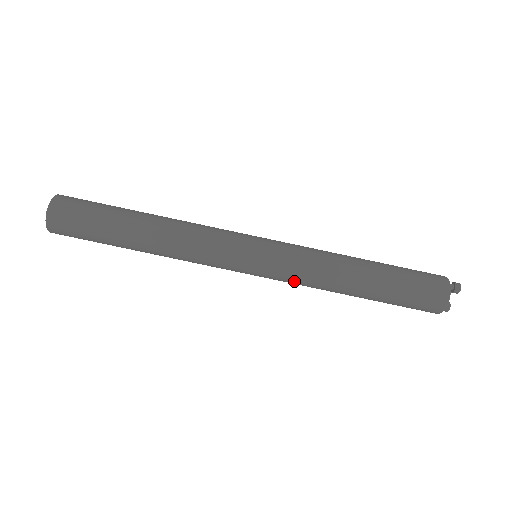
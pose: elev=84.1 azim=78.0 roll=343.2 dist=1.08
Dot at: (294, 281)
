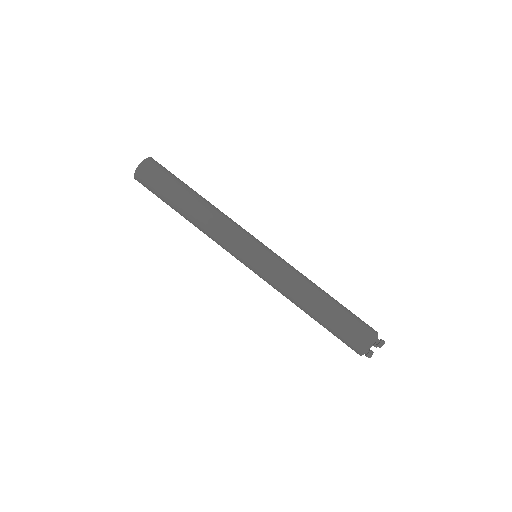
Dot at: (272, 284)
